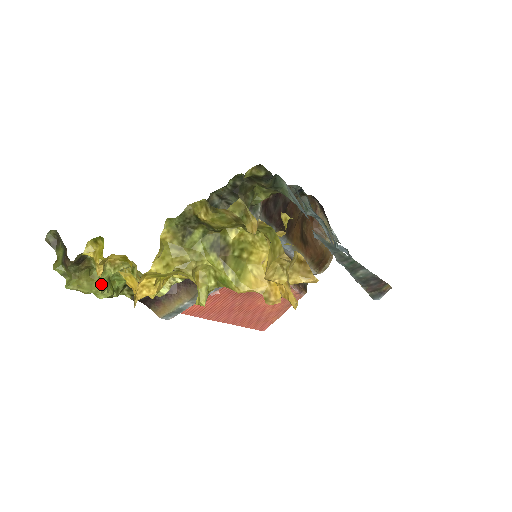
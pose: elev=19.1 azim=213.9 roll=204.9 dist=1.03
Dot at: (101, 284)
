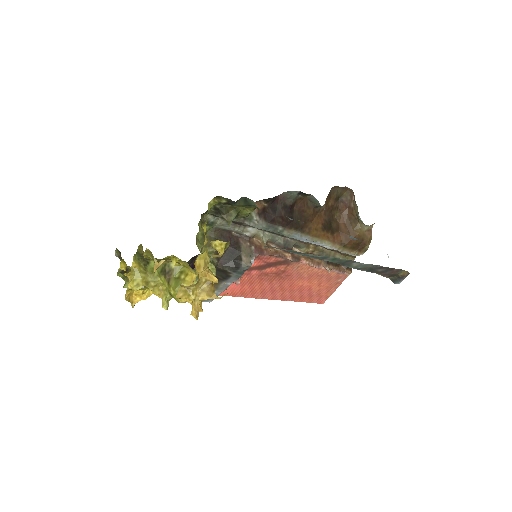
Dot at: occluded
